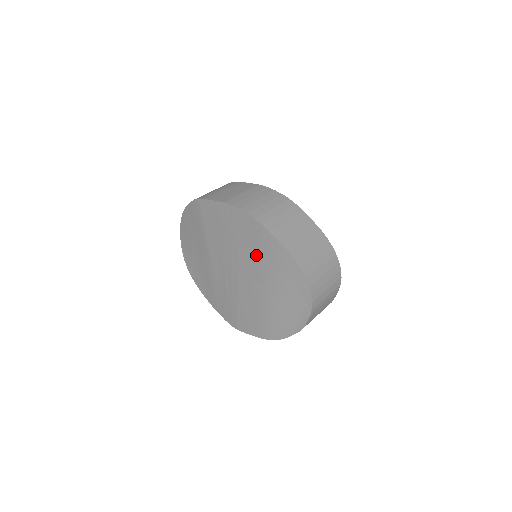
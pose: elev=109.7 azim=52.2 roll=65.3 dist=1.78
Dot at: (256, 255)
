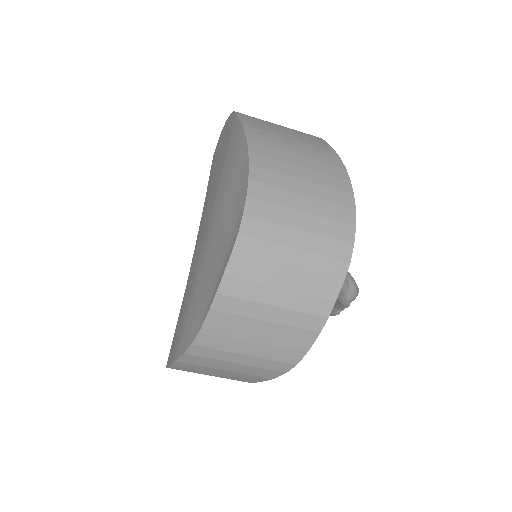
Dot at: (218, 177)
